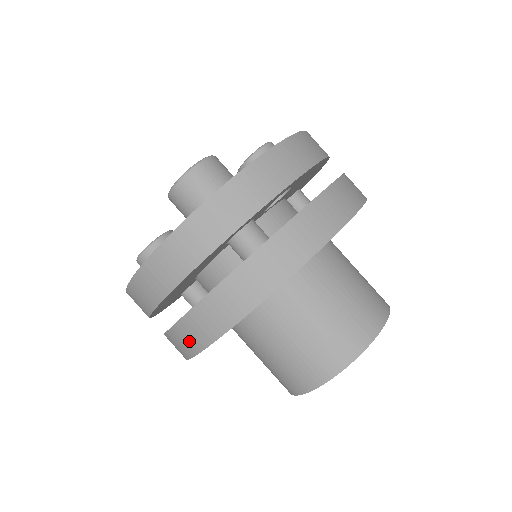
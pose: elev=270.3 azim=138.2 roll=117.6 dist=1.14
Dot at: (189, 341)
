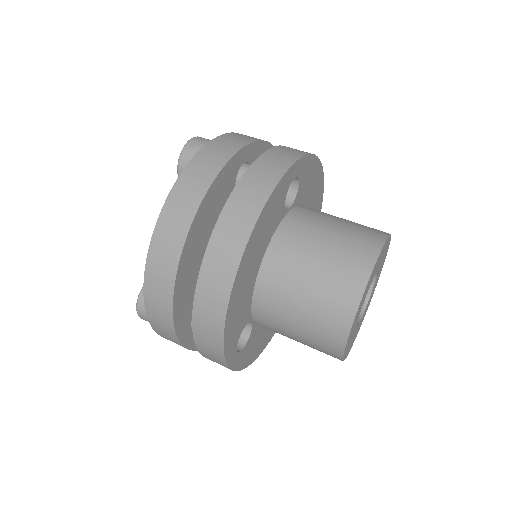
Dot at: (230, 245)
